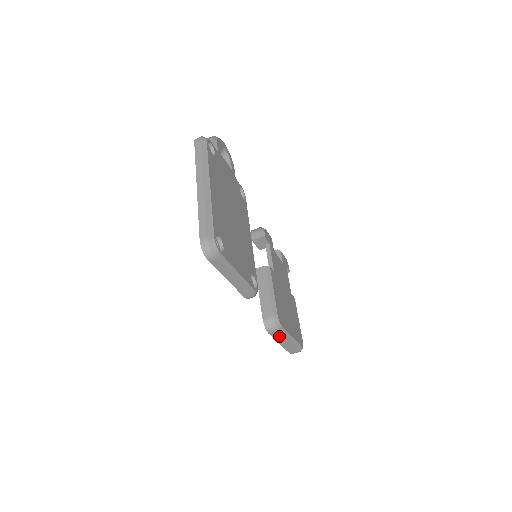
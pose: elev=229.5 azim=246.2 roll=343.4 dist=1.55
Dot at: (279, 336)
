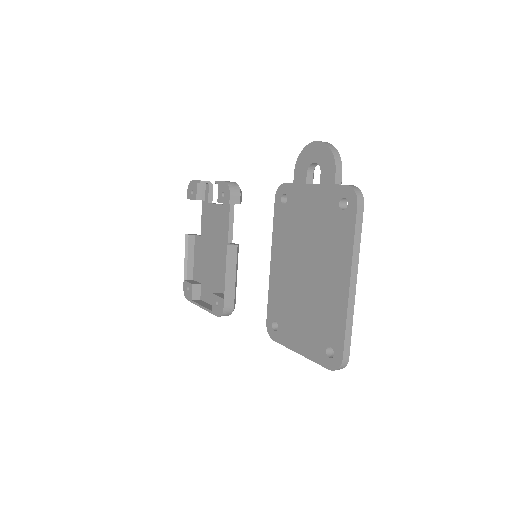
Dot at: occluded
